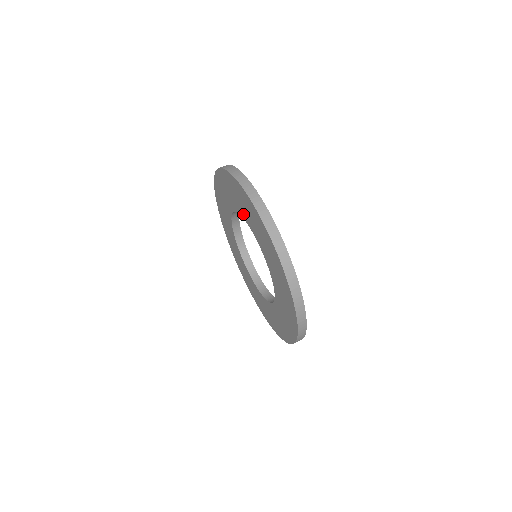
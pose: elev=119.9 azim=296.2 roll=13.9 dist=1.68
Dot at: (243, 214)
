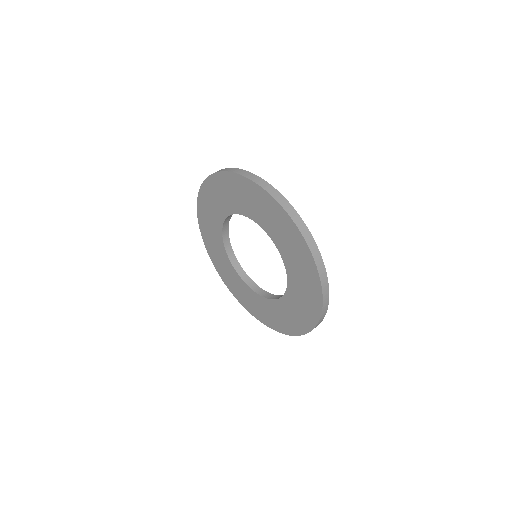
Dot at: (219, 219)
